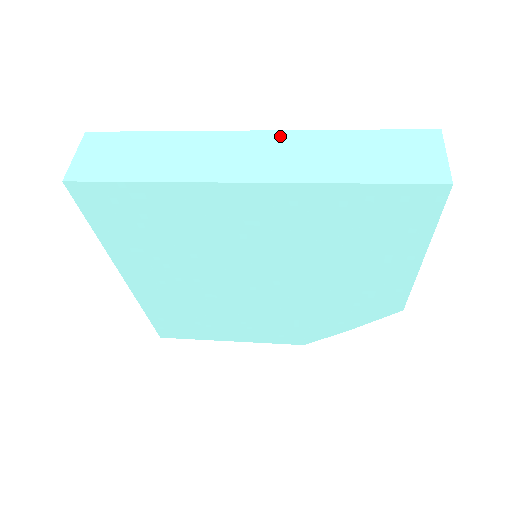
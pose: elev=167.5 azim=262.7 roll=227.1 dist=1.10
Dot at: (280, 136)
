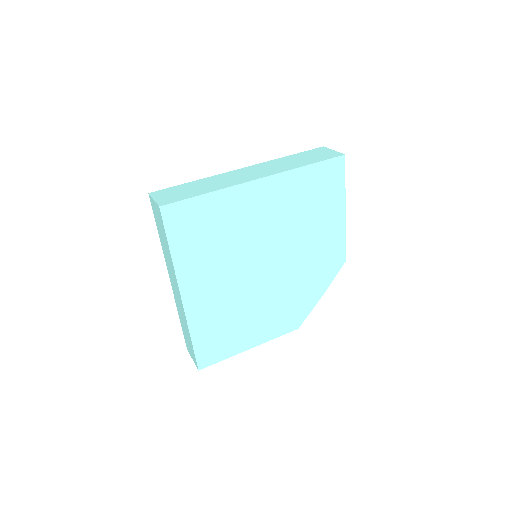
Dot at: (257, 166)
